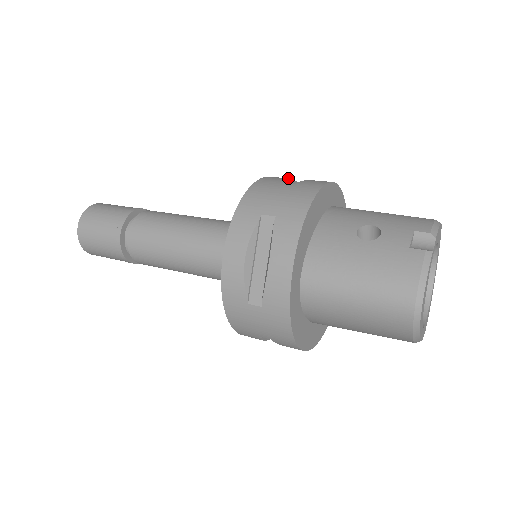
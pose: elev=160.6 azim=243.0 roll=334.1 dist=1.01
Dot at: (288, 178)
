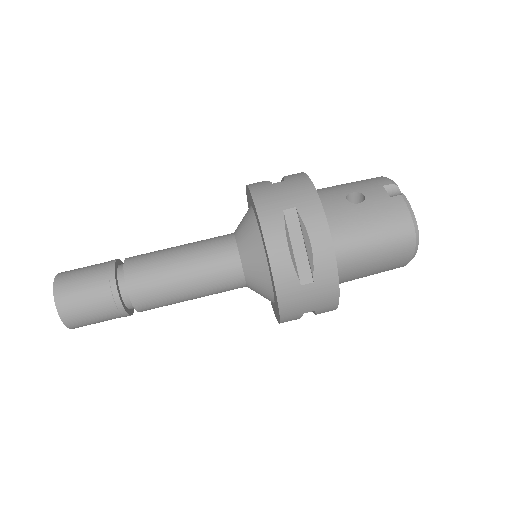
Dot at: occluded
